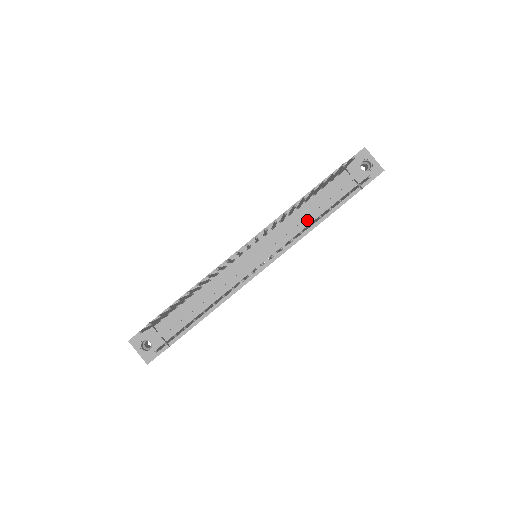
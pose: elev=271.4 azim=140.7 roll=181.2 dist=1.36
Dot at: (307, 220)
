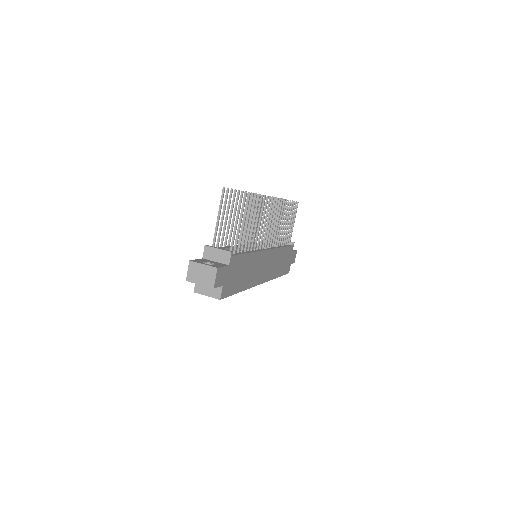
Dot at: occluded
